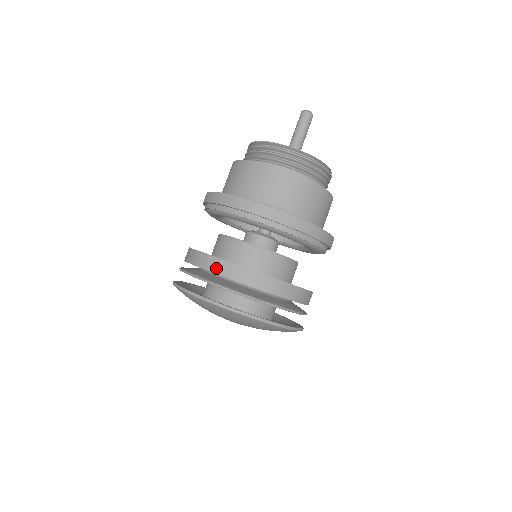
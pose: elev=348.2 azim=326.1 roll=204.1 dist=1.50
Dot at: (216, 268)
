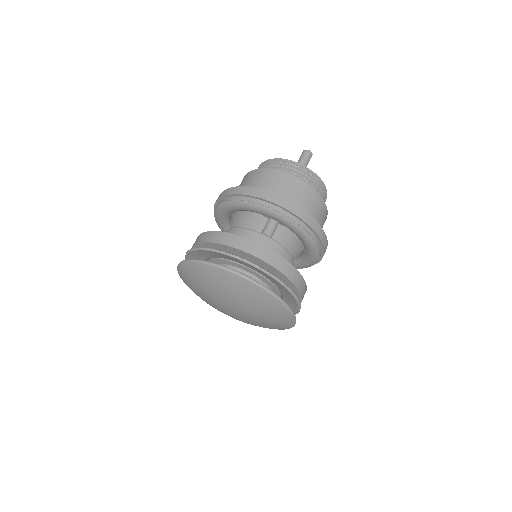
Dot at: (261, 254)
